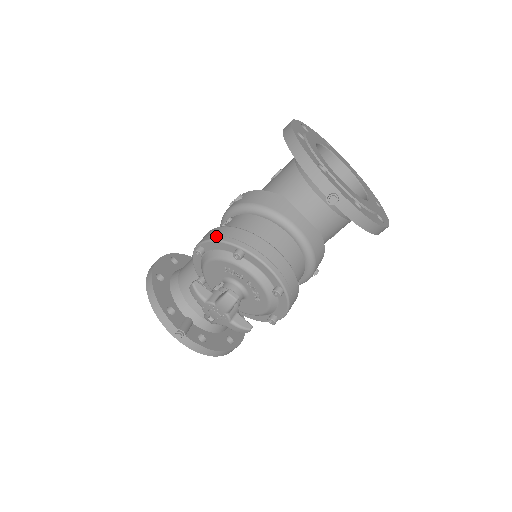
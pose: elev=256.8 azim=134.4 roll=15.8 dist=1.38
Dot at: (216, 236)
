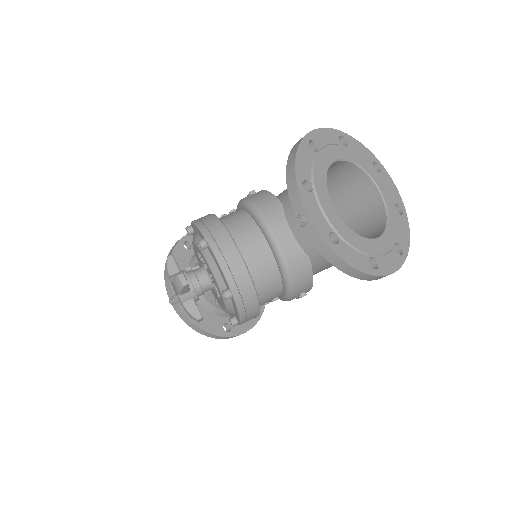
Dot at: (199, 220)
